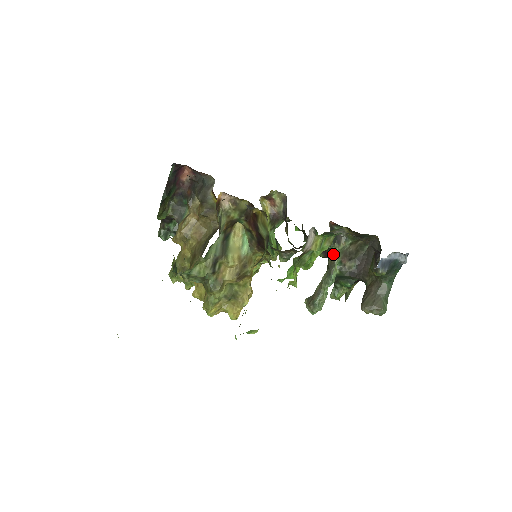
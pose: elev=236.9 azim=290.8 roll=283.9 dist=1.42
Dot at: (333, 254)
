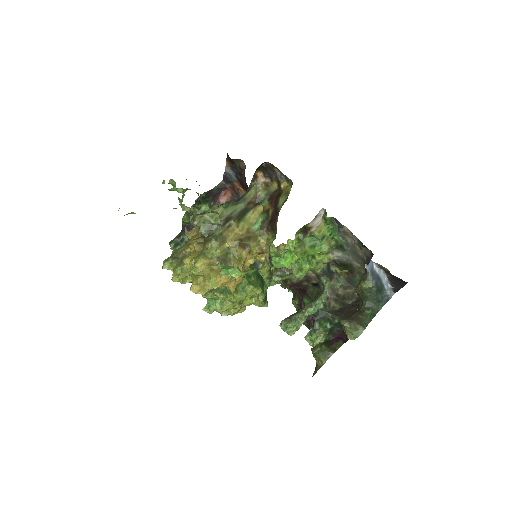
Dot at: (322, 289)
